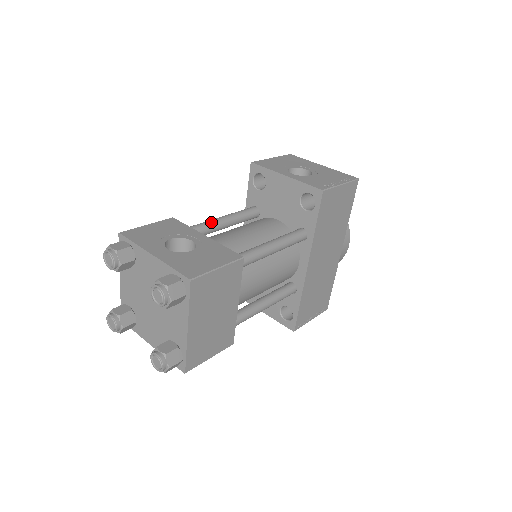
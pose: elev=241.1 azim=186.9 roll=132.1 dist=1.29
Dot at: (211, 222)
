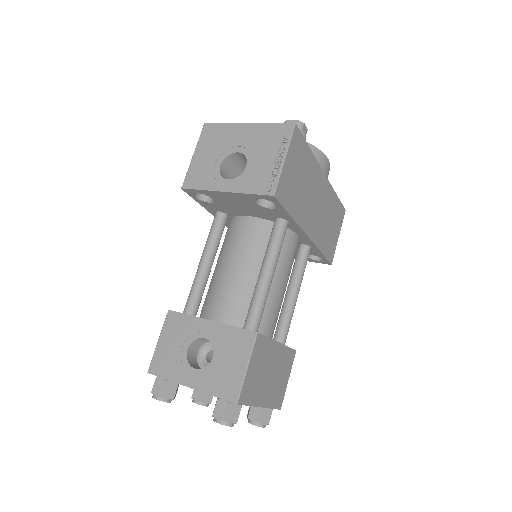
Dot at: (199, 278)
